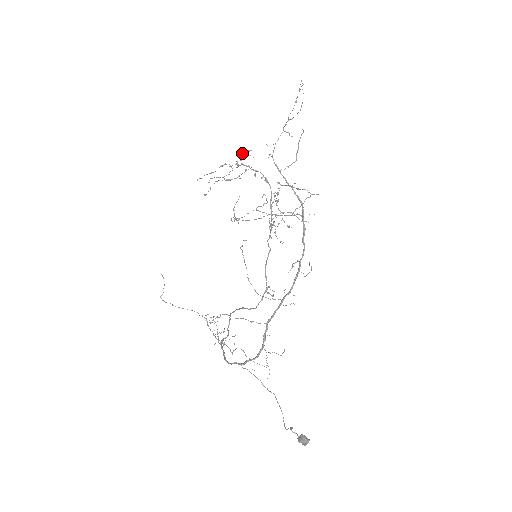
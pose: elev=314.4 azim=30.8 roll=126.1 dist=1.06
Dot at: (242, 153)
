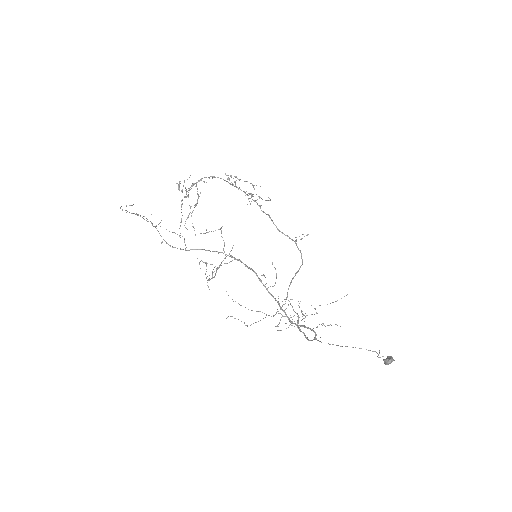
Dot at: occluded
